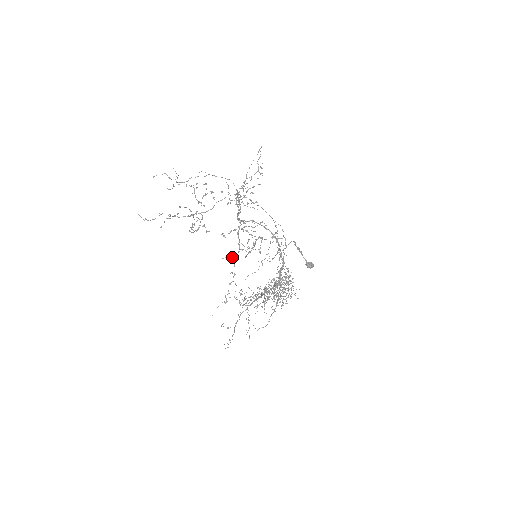
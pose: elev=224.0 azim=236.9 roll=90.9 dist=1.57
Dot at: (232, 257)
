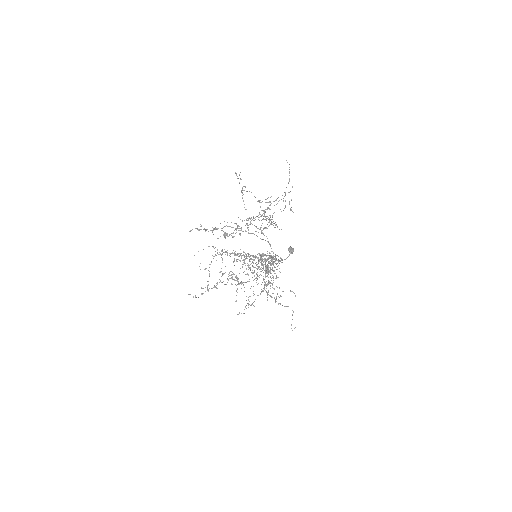
Dot at: occluded
